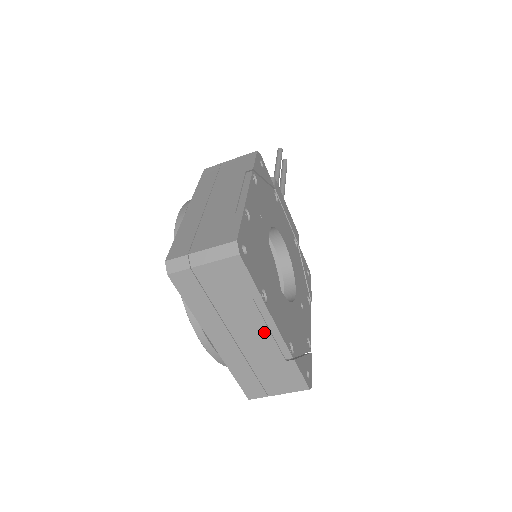
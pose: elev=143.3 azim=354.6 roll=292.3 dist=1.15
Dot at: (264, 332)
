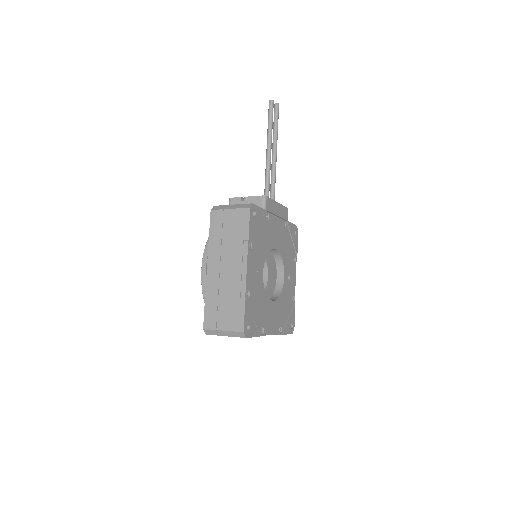
Dot at: occluded
